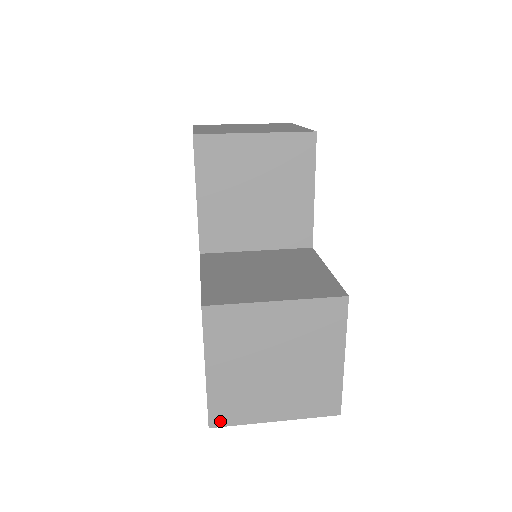
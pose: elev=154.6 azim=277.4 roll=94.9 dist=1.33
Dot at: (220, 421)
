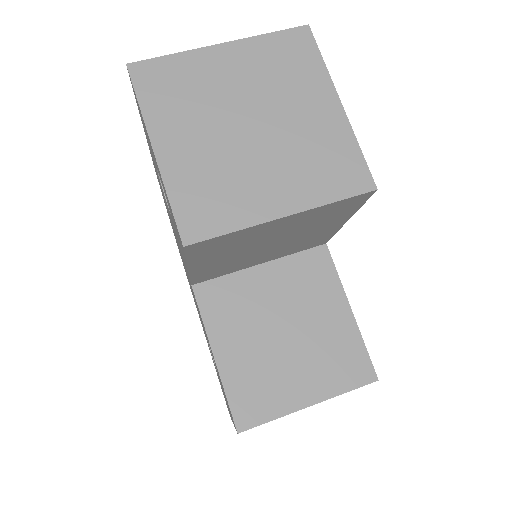
Dot at: occluded
